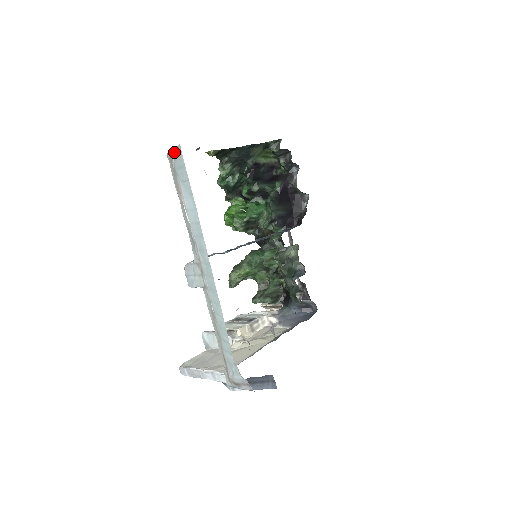
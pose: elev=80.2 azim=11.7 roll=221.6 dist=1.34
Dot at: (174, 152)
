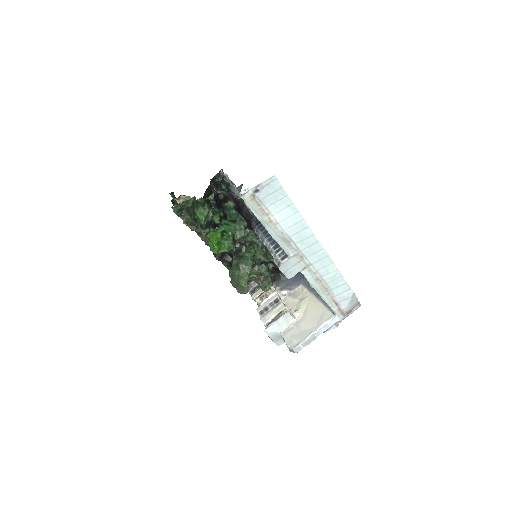
Dot at: (260, 187)
